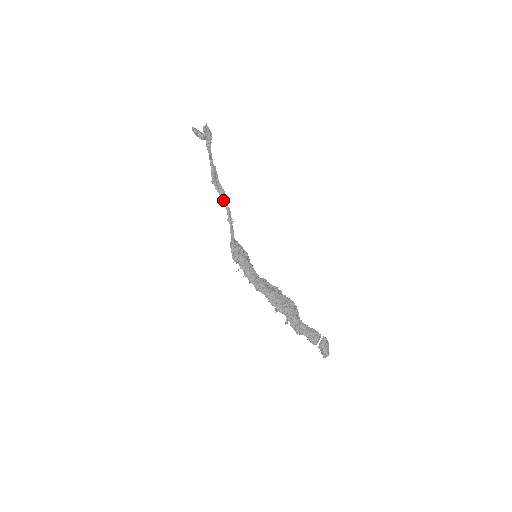
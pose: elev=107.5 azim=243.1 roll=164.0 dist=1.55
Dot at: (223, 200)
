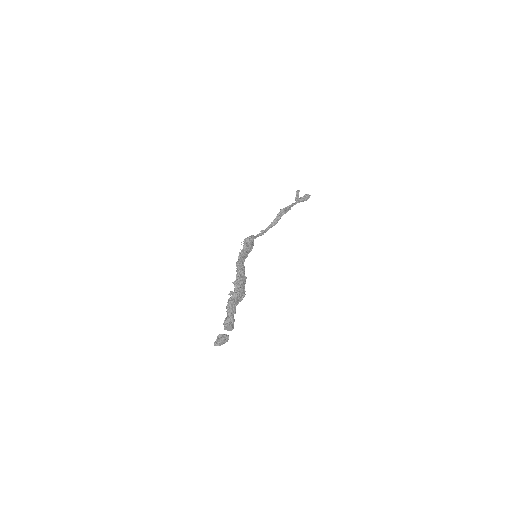
Dot at: (273, 222)
